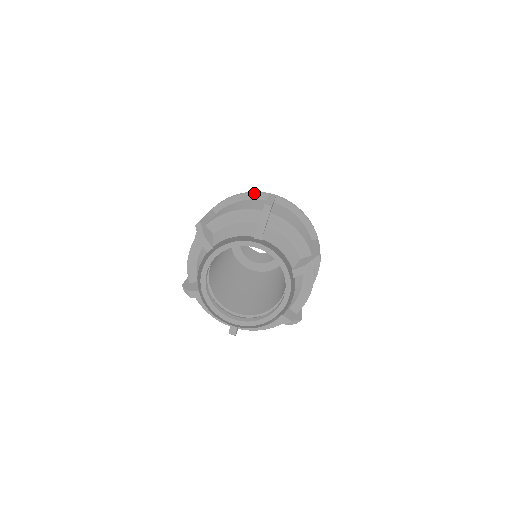
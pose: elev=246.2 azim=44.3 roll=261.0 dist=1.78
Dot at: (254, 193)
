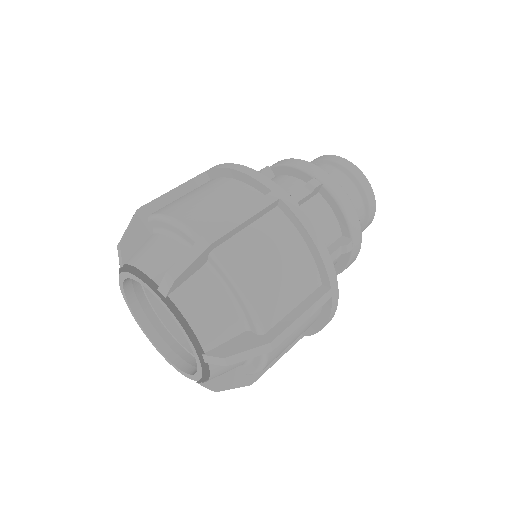
Dot at: occluded
